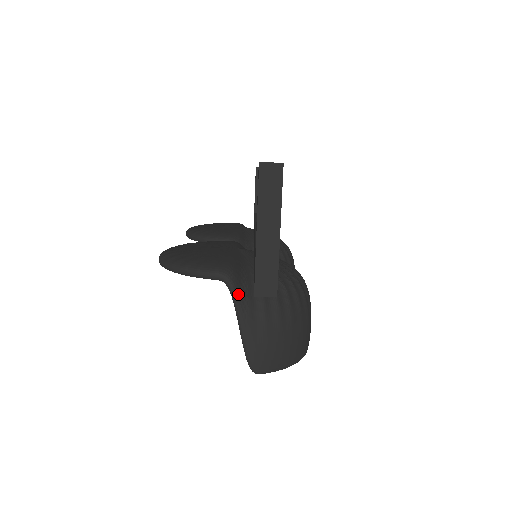
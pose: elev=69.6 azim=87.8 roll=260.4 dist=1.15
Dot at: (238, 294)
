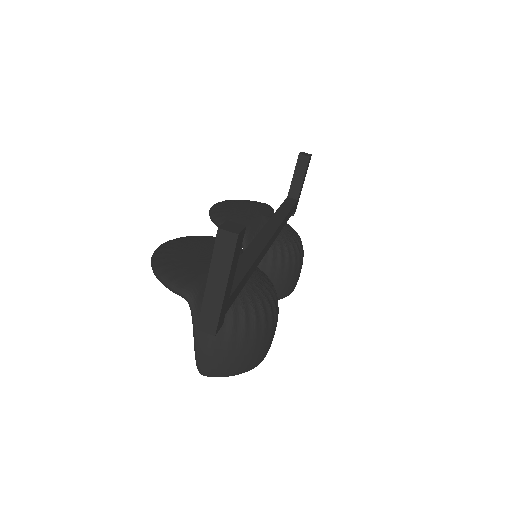
Dot at: (197, 314)
